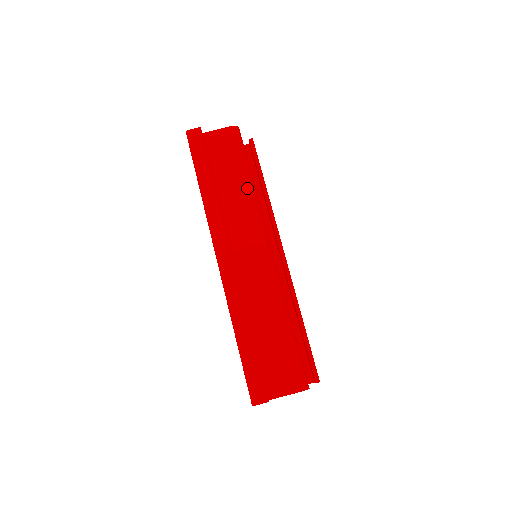
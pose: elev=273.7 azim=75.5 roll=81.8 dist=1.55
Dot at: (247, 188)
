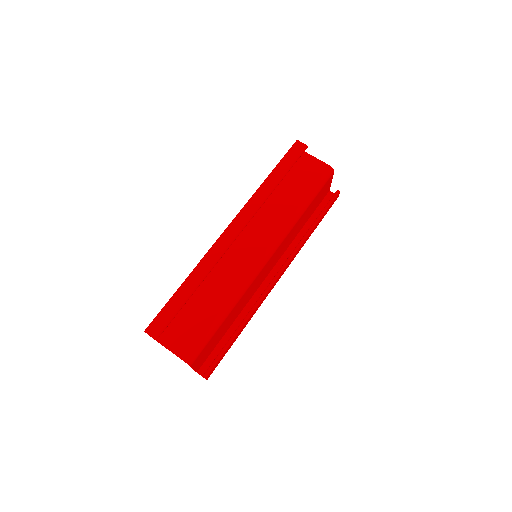
Dot at: (296, 209)
